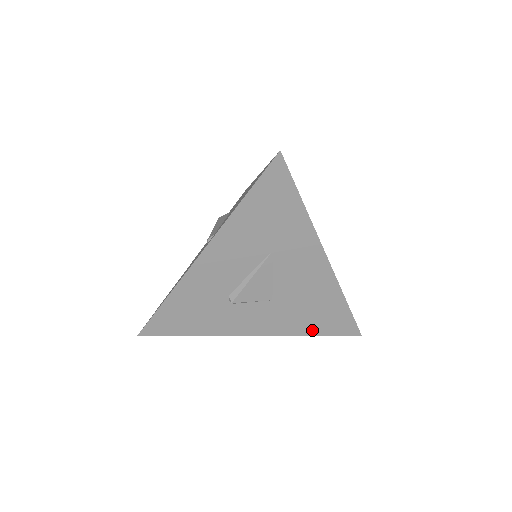
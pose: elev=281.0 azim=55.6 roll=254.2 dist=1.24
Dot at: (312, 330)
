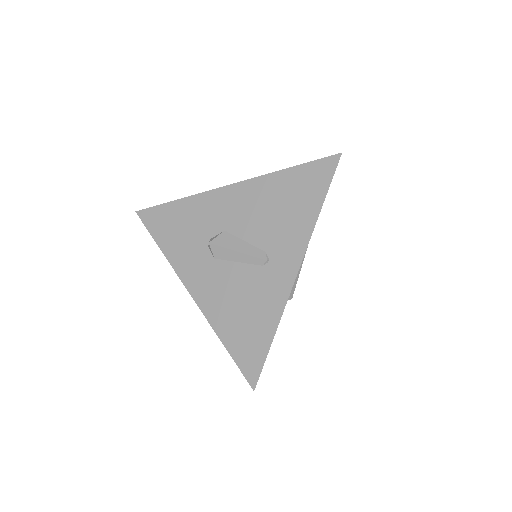
Dot at: occluded
